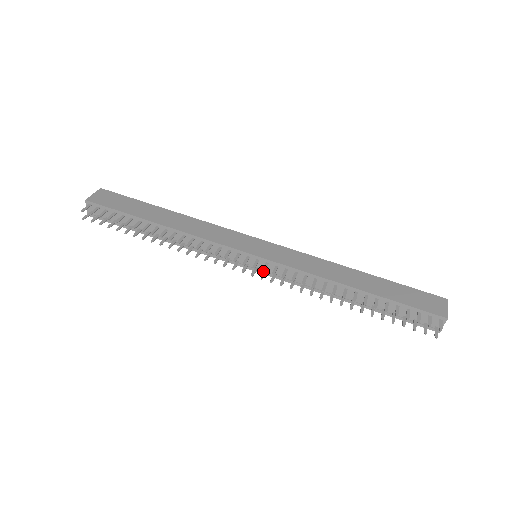
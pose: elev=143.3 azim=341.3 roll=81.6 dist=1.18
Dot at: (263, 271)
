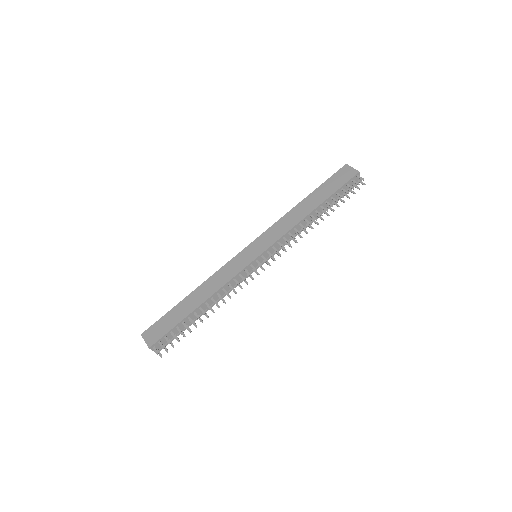
Dot at: occluded
